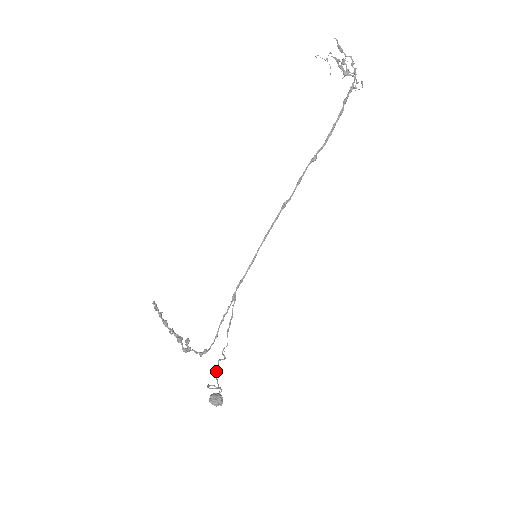
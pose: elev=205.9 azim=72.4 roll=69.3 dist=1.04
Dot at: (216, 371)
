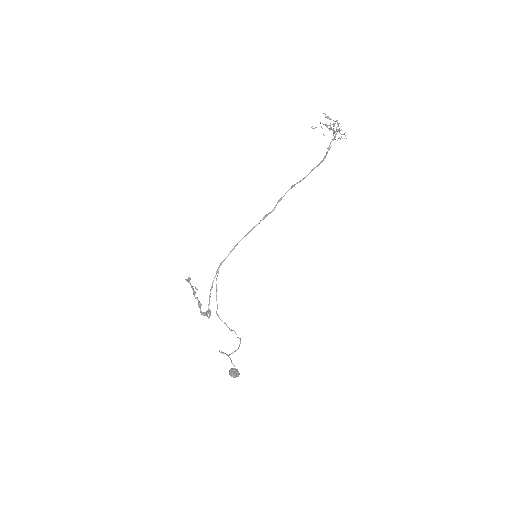
Dot at: (237, 349)
